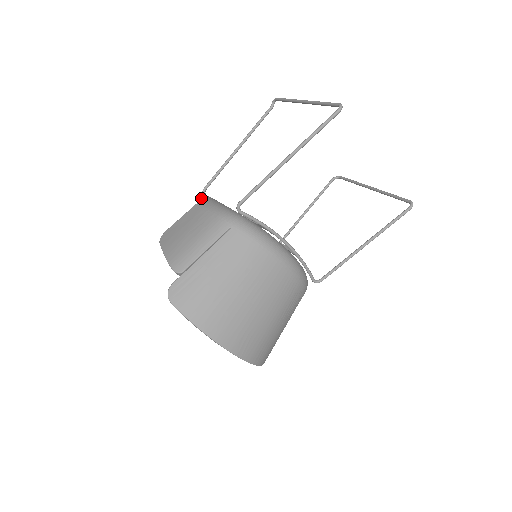
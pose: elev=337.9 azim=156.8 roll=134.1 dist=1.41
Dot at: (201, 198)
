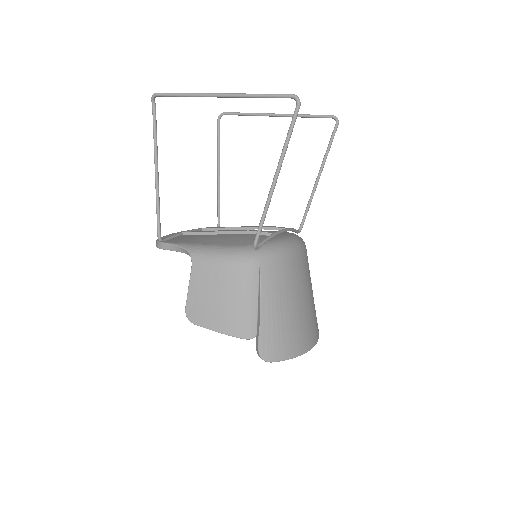
Dot at: (171, 250)
